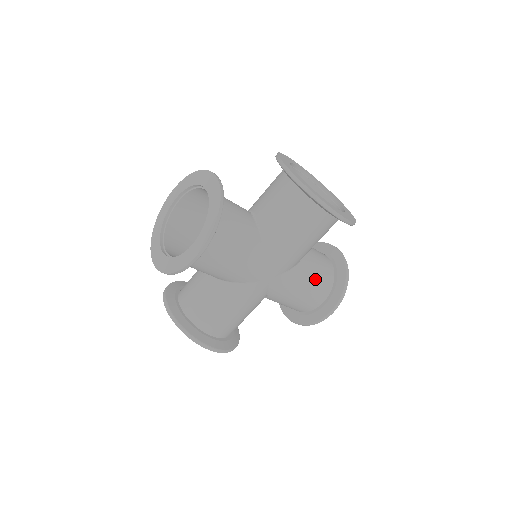
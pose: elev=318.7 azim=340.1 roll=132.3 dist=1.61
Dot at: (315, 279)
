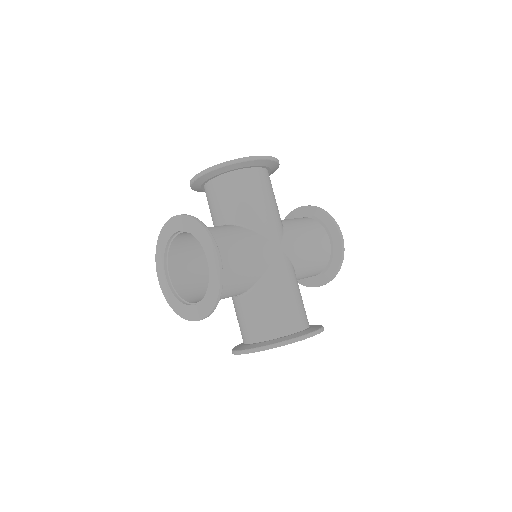
Dot at: (301, 299)
